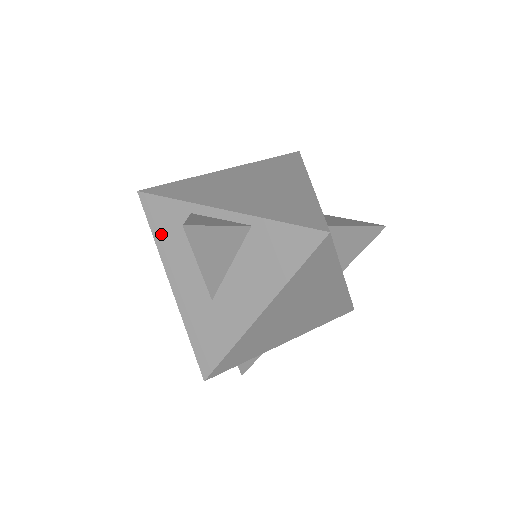
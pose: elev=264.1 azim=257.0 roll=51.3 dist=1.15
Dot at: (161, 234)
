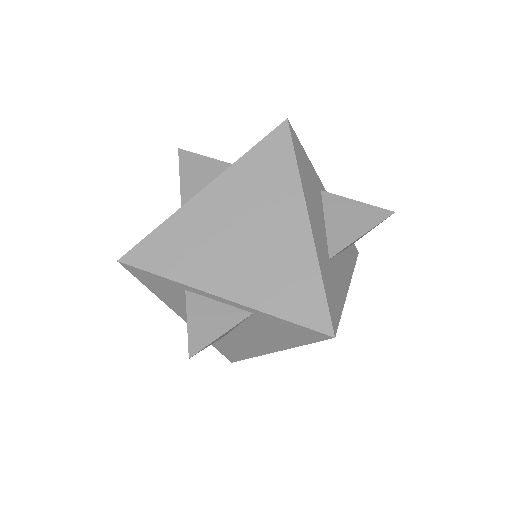
Dot at: (158, 292)
